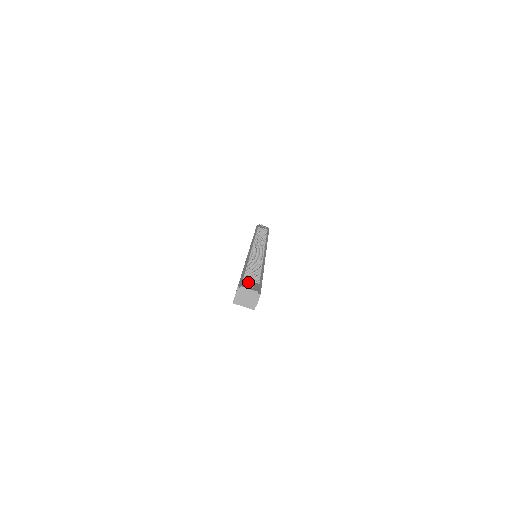
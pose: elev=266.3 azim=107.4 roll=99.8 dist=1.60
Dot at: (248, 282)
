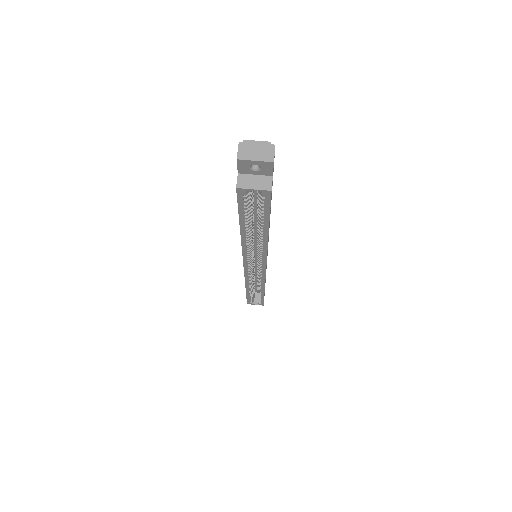
Dot at: occluded
